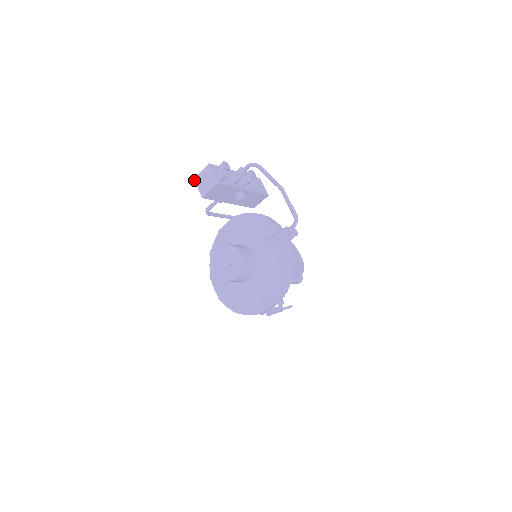
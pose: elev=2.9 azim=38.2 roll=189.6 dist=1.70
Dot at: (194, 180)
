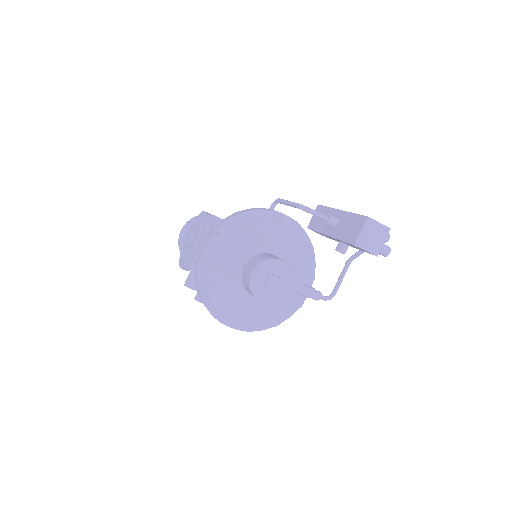
Dot at: (367, 219)
